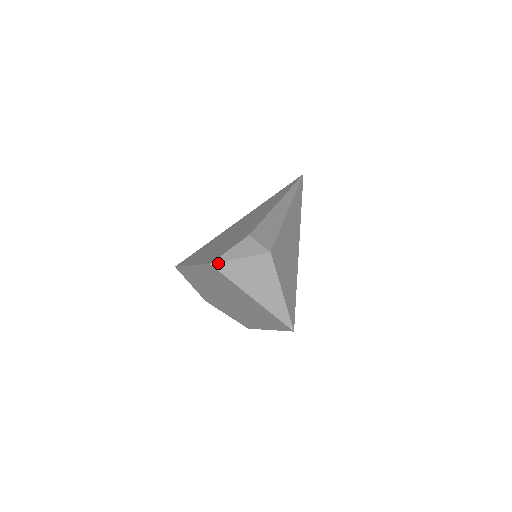
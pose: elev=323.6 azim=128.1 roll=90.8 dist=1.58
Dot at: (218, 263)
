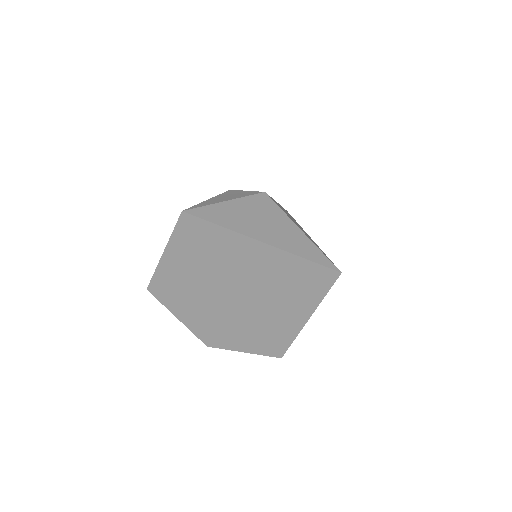
Dot at: (194, 209)
